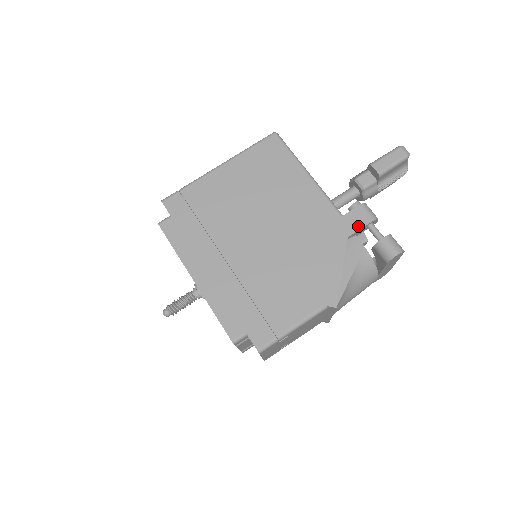
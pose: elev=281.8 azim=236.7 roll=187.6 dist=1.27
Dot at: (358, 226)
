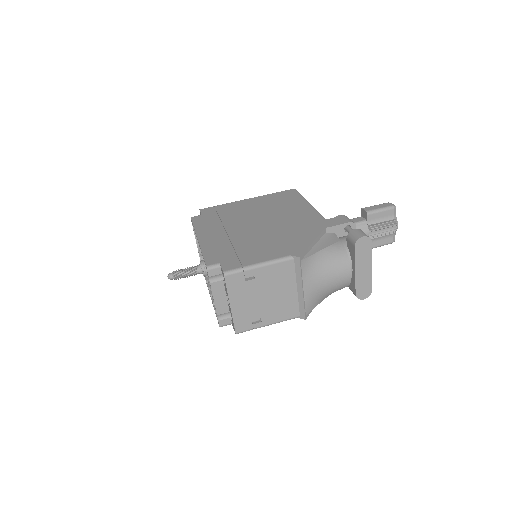
Dot at: (336, 224)
